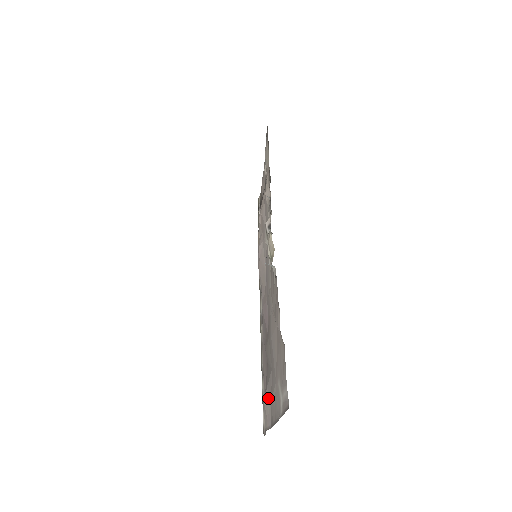
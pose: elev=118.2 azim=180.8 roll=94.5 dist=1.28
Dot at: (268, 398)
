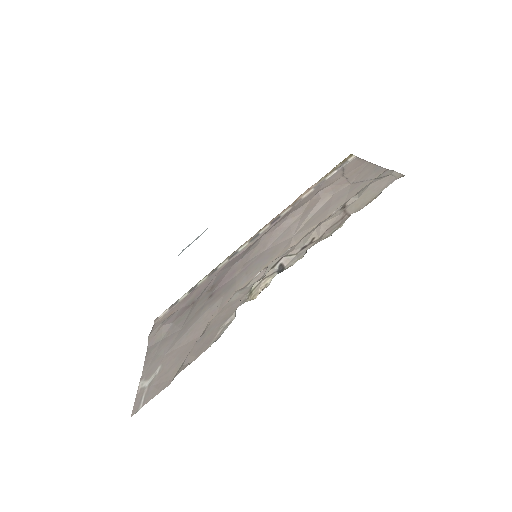
Dot at: (164, 332)
